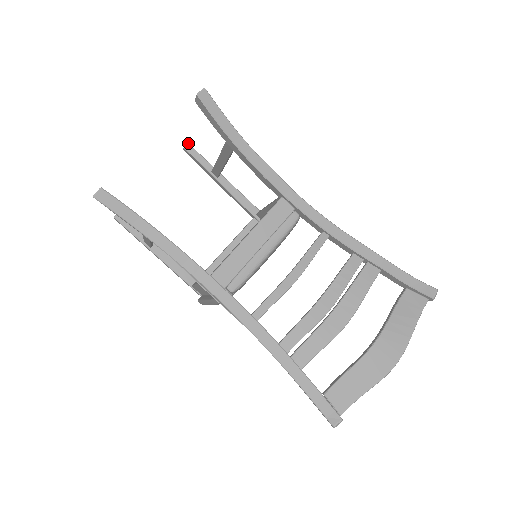
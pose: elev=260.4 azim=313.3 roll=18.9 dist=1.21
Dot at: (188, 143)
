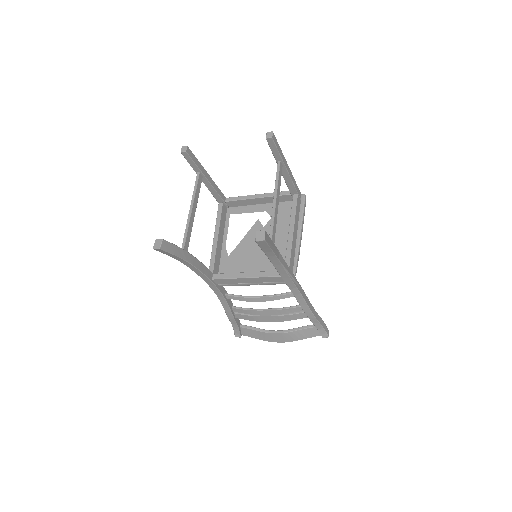
Dot at: (272, 137)
